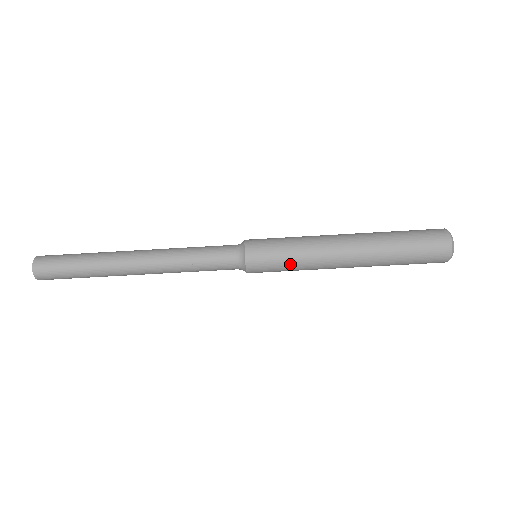
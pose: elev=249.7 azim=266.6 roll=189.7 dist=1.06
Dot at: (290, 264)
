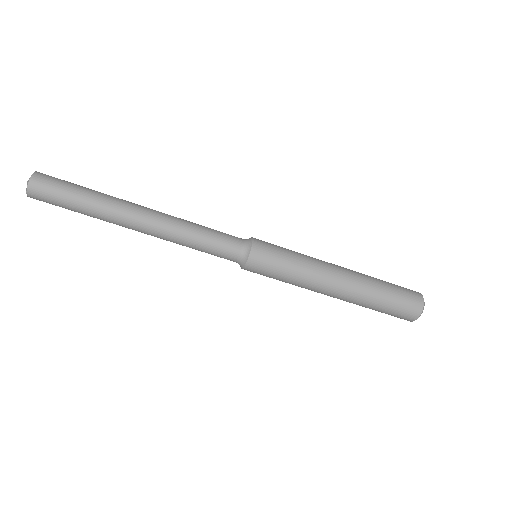
Dot at: (280, 280)
